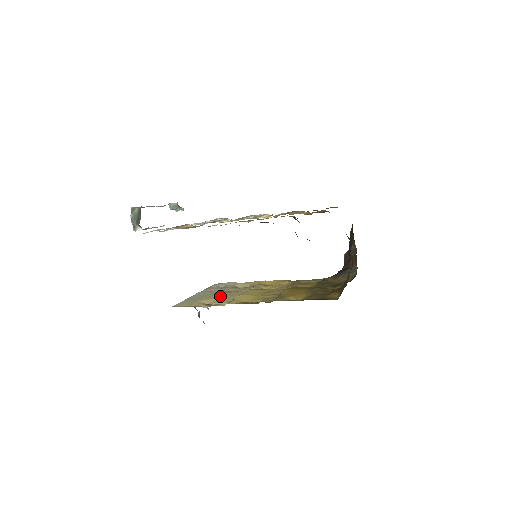
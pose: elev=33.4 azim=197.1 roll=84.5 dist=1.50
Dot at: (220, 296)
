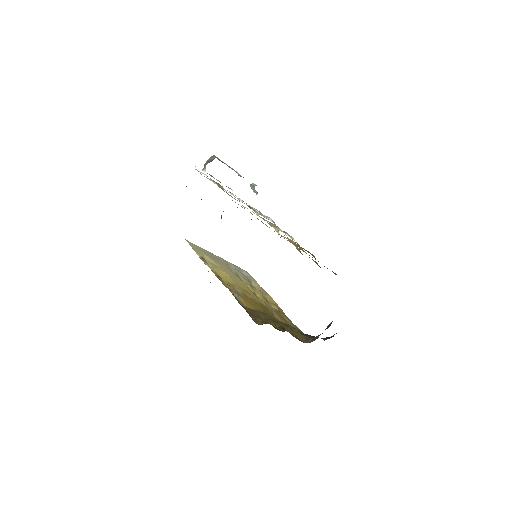
Dot at: (222, 266)
